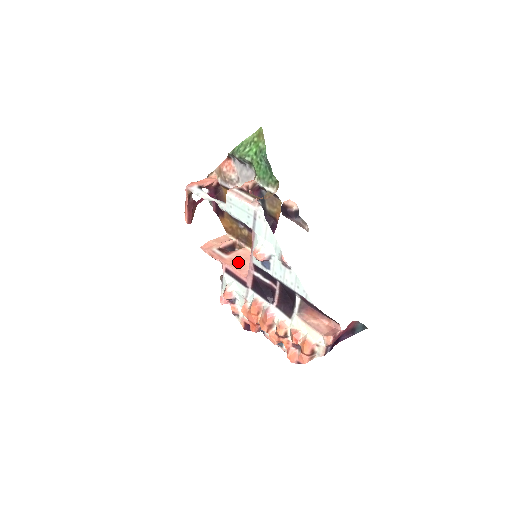
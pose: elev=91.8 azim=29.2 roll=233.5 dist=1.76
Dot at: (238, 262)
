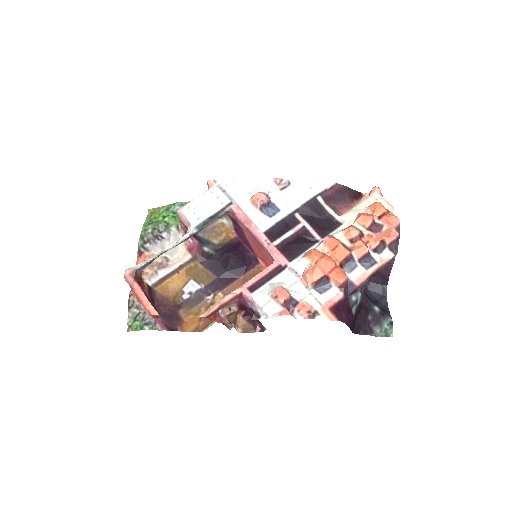
Dot at: occluded
